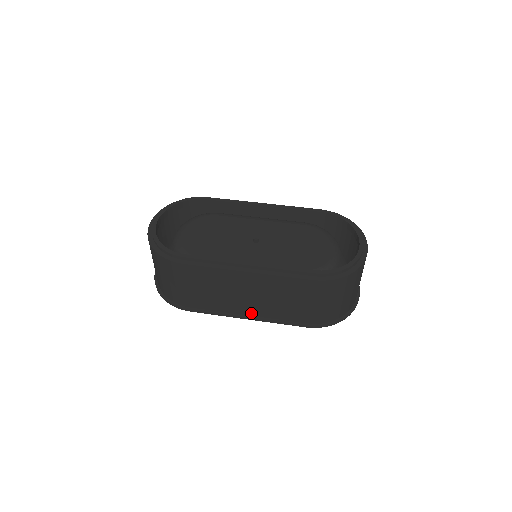
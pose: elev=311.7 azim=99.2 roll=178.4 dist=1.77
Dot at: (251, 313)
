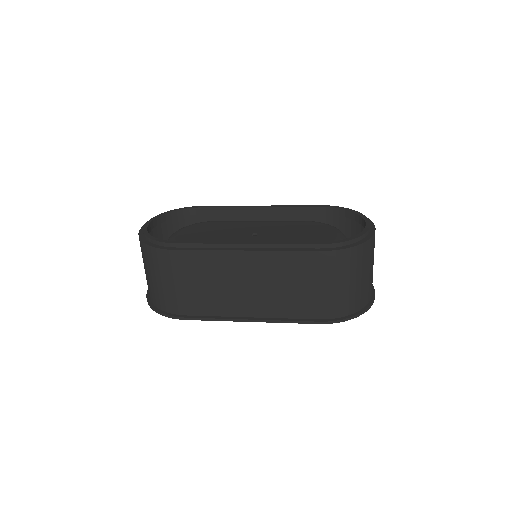
Dot at: (254, 313)
